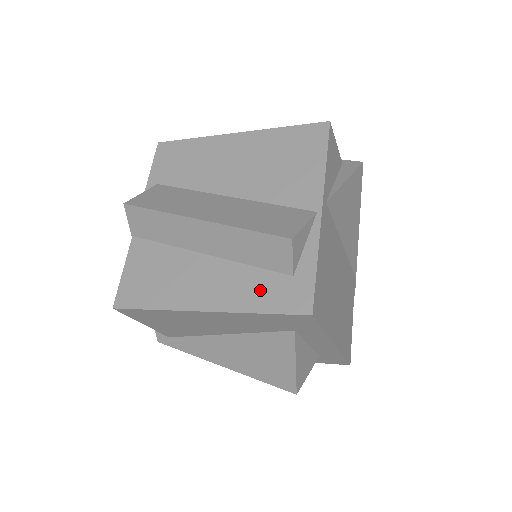
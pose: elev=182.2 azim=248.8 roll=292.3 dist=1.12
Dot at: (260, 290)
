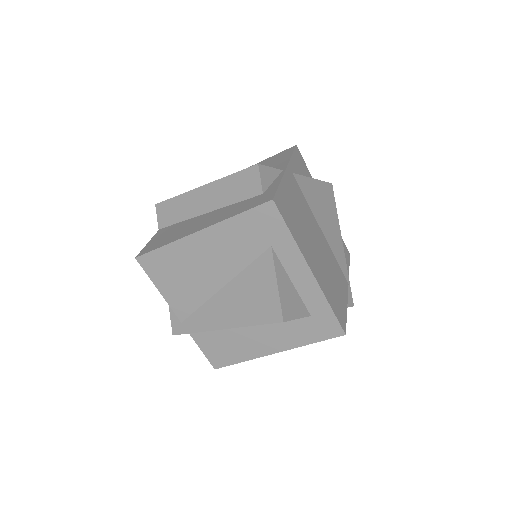
Dot at: (240, 207)
